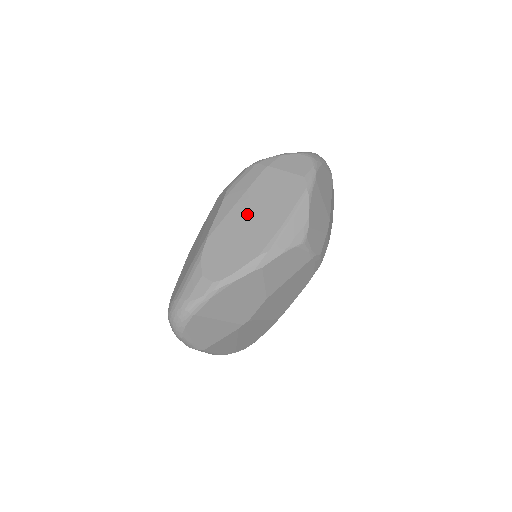
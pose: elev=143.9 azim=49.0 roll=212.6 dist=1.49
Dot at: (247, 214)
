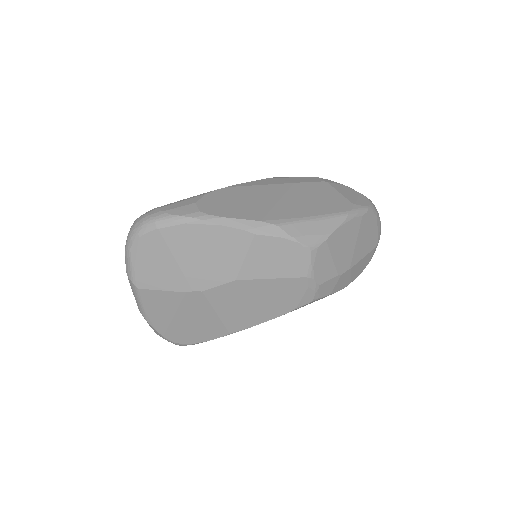
Dot at: (278, 194)
